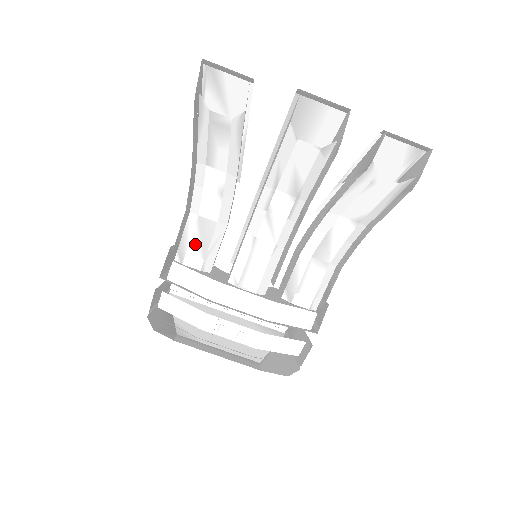
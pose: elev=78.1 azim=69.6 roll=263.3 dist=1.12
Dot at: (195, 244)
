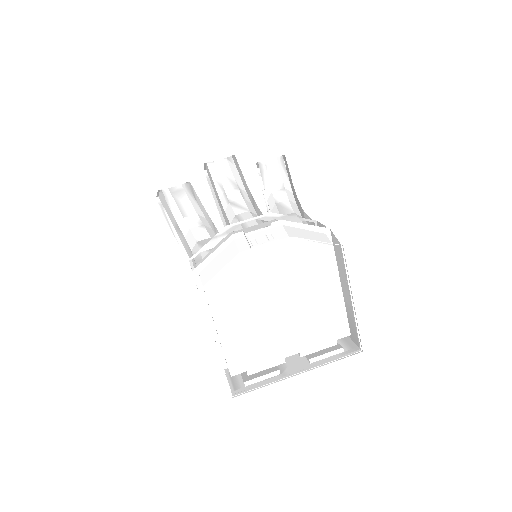
Dot at: (205, 251)
